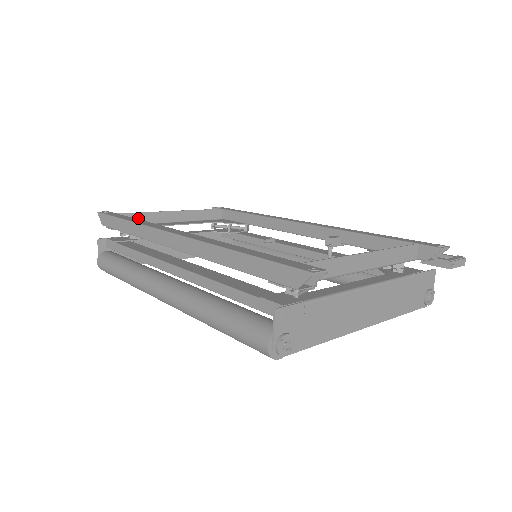
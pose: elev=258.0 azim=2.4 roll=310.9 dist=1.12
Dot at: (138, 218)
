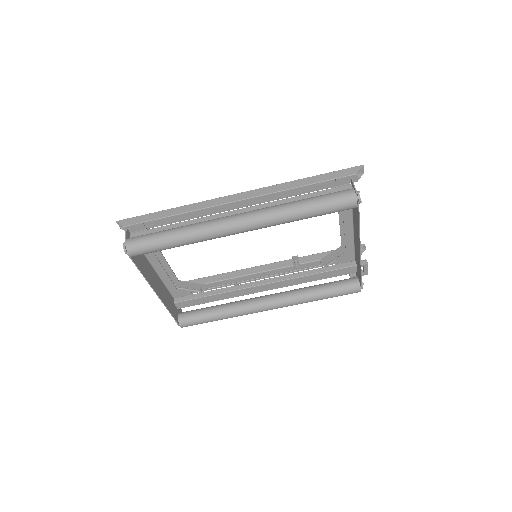
Dot at: occluded
